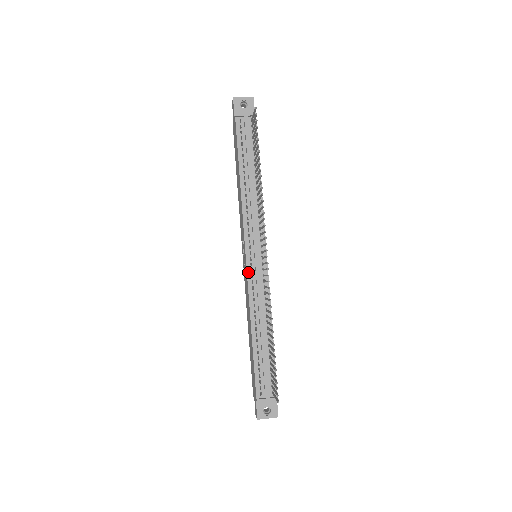
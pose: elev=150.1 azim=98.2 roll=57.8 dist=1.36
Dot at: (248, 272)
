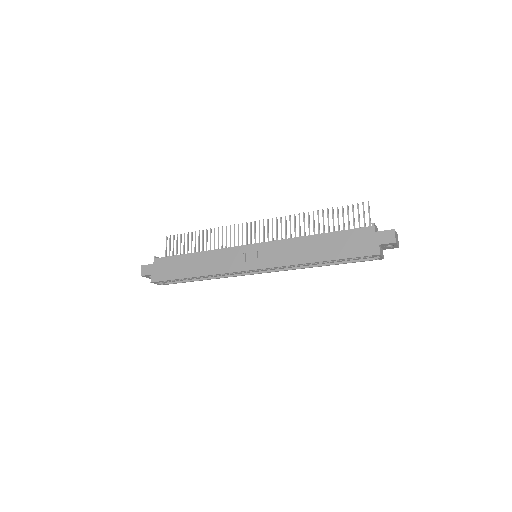
Dot at: (264, 242)
